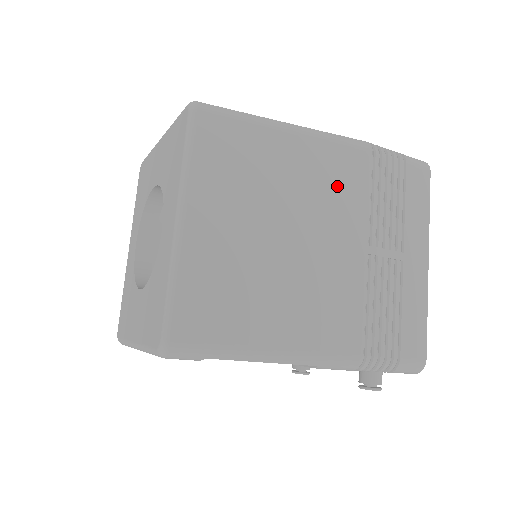
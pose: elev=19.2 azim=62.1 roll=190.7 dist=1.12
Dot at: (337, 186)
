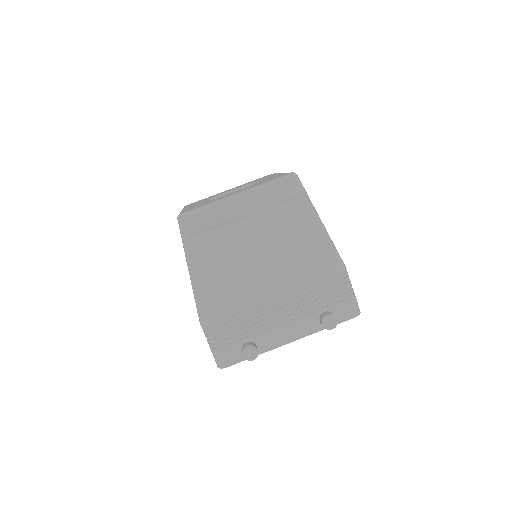
Dot at: occluded
